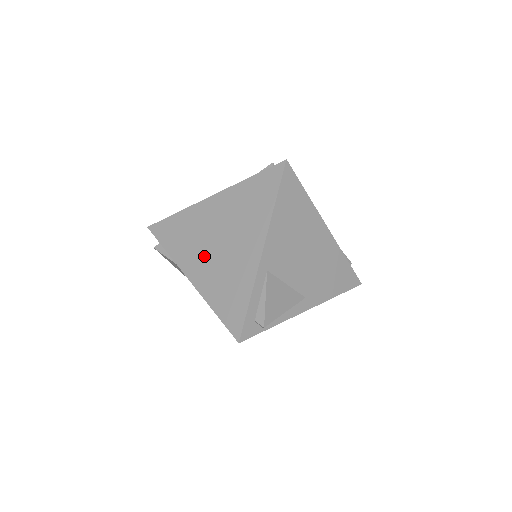
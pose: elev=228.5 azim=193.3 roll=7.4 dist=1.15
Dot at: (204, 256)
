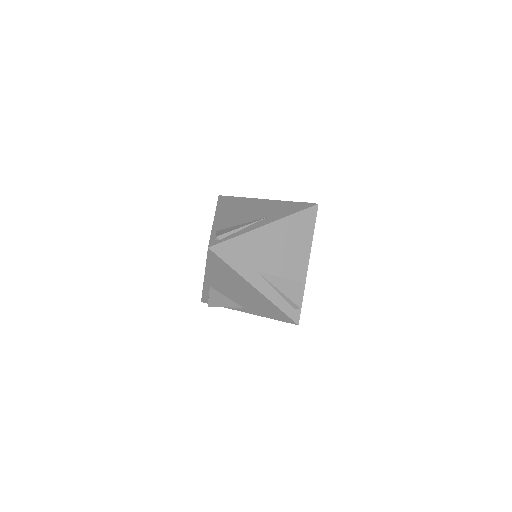
Dot at: occluded
